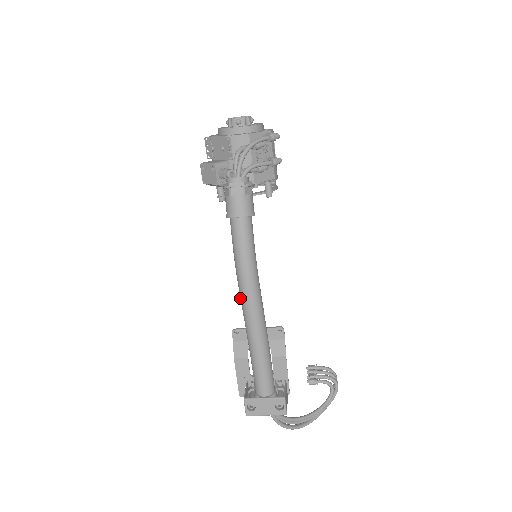
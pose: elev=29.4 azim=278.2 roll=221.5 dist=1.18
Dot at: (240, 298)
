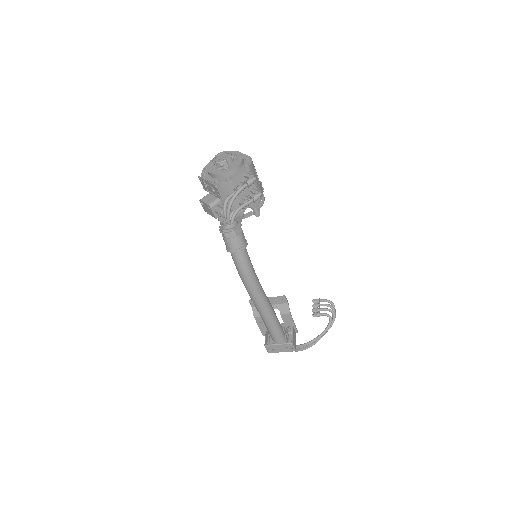
Dot at: occluded
